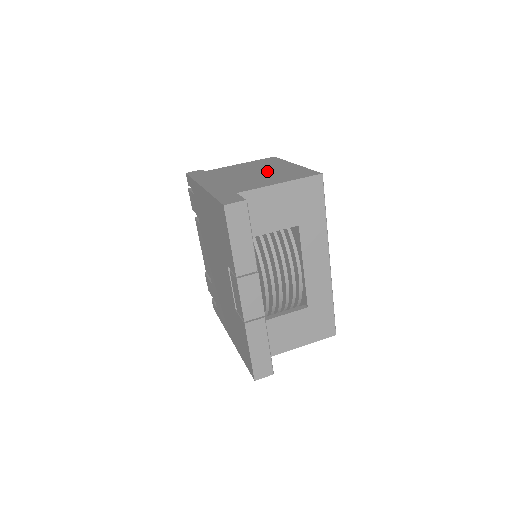
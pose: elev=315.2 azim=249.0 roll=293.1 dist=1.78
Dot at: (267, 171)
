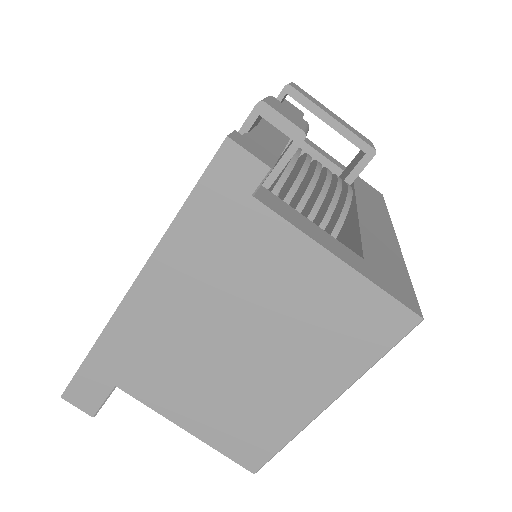
Dot at: (260, 374)
